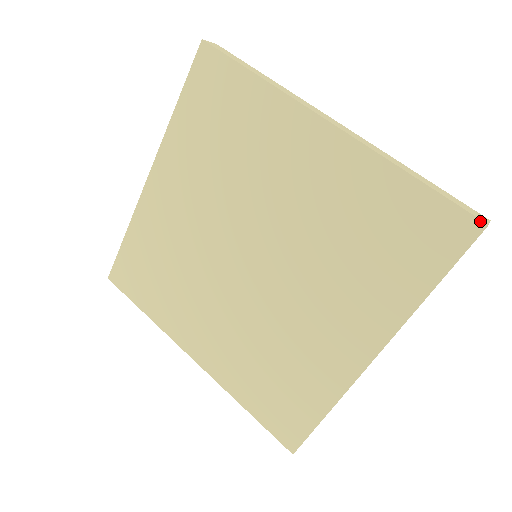
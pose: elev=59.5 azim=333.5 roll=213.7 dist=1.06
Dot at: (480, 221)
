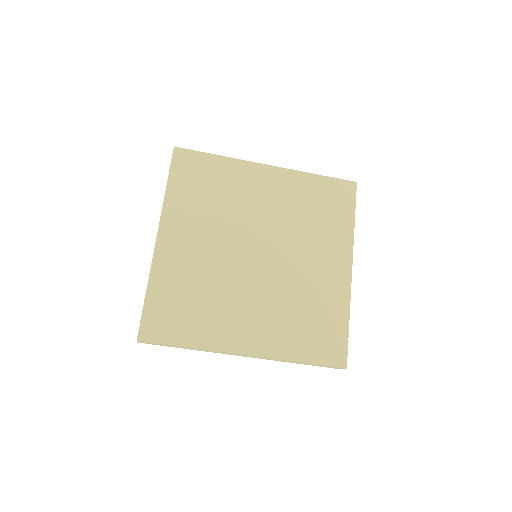
Dot at: (353, 182)
